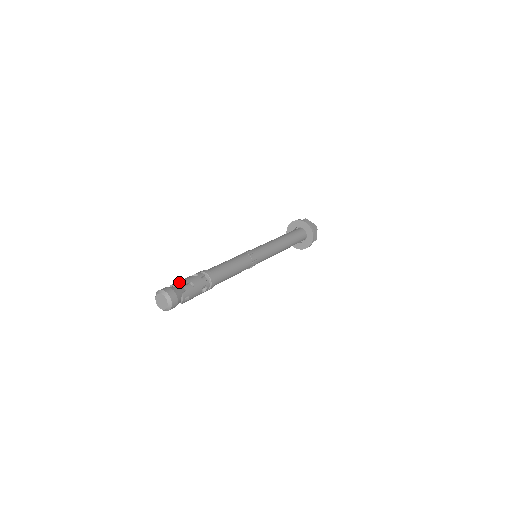
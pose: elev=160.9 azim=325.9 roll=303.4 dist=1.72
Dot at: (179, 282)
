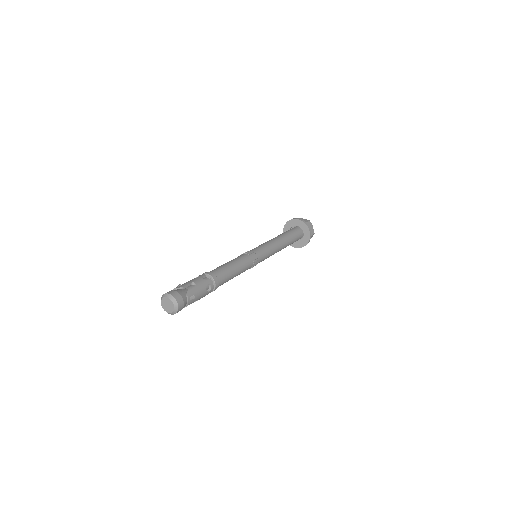
Dot at: (181, 285)
